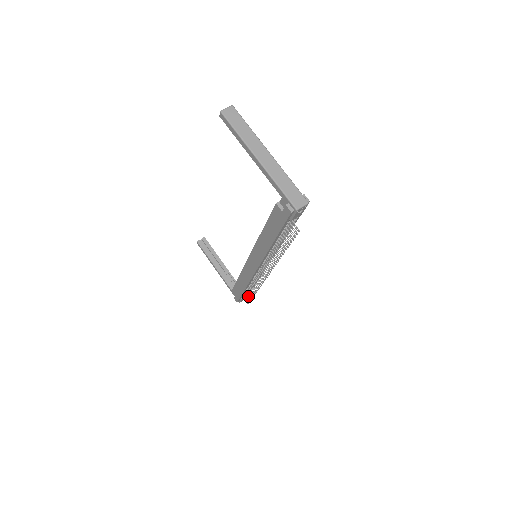
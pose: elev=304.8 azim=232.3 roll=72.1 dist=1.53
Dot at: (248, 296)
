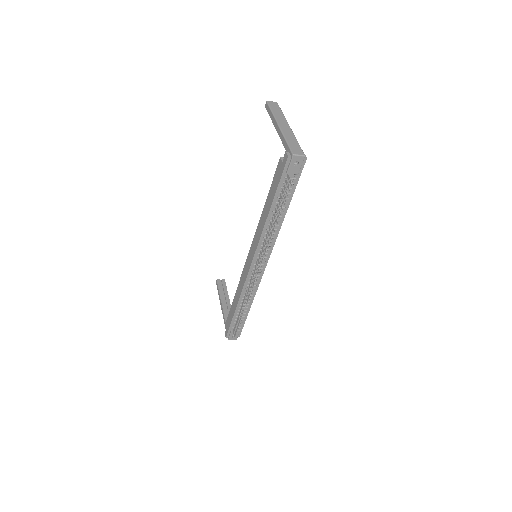
Dot at: (237, 322)
